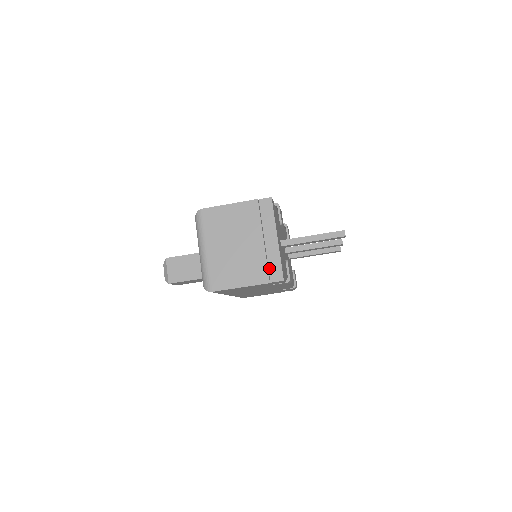
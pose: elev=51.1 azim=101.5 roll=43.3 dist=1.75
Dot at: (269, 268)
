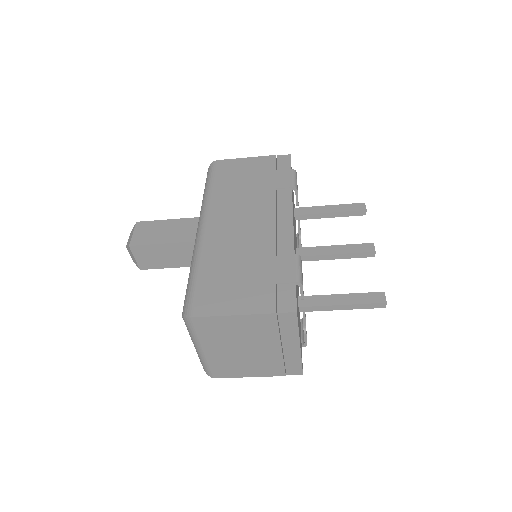
Dot at: (286, 366)
